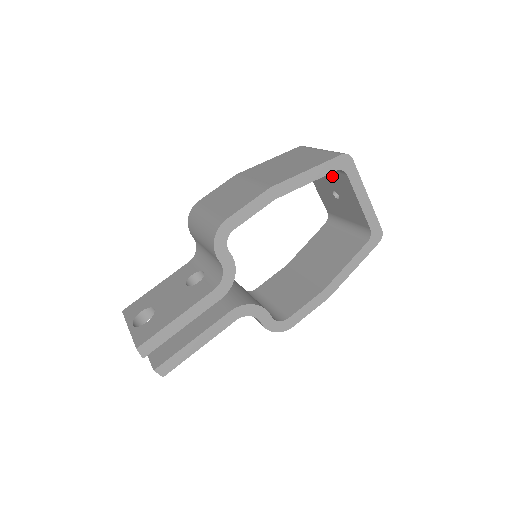
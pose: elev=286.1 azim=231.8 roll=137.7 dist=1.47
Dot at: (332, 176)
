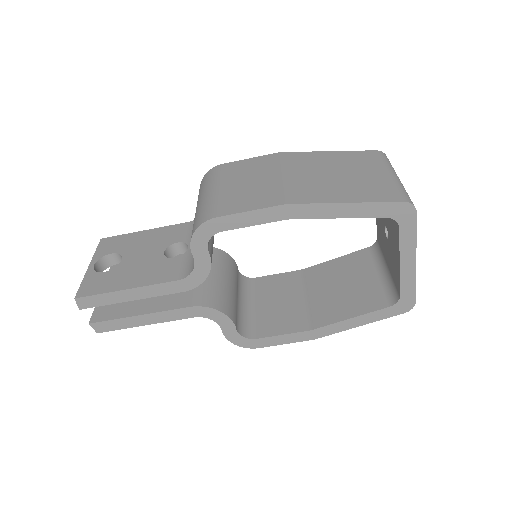
Dot at: occluded
